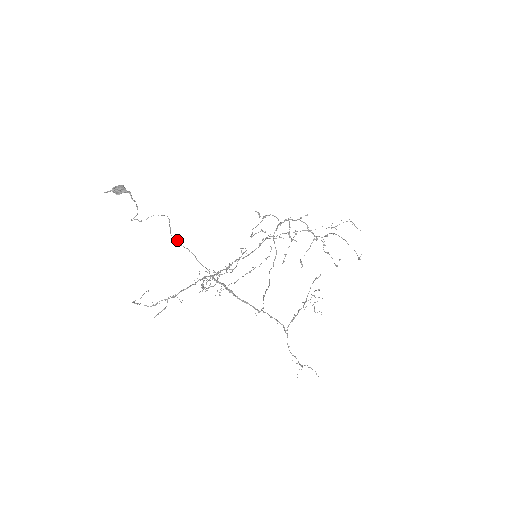
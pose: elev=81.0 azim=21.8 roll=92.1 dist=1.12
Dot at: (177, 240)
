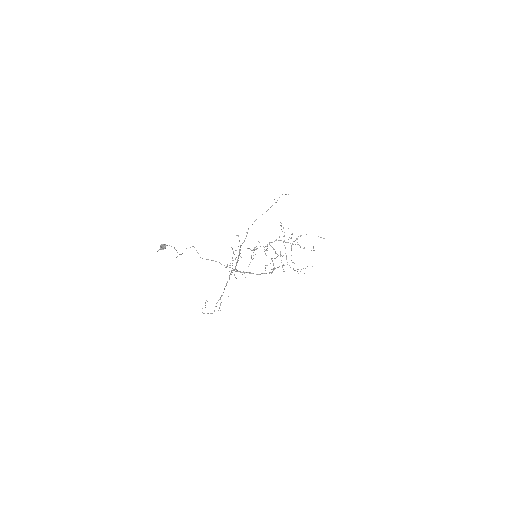
Dot at: occluded
